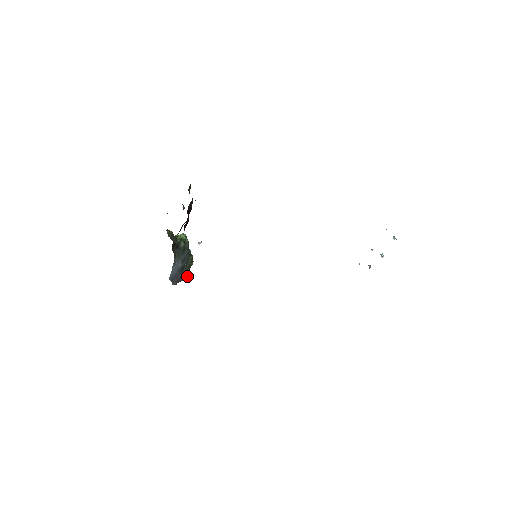
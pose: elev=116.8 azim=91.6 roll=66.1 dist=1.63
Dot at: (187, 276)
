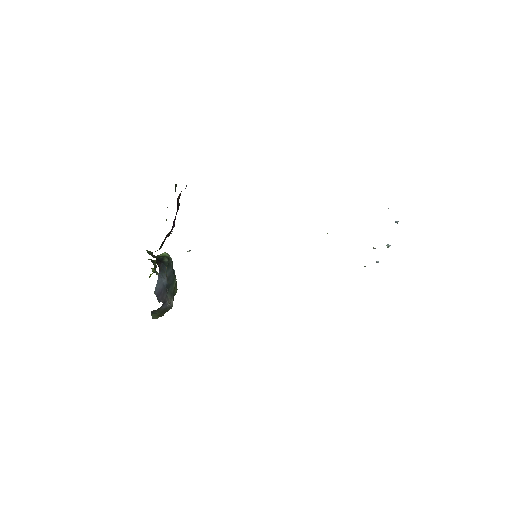
Dot at: (171, 305)
